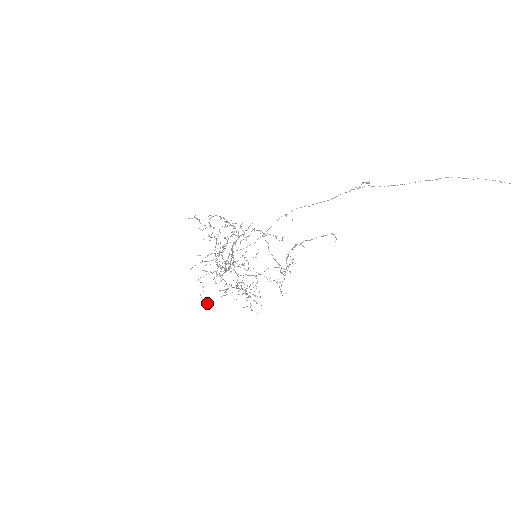
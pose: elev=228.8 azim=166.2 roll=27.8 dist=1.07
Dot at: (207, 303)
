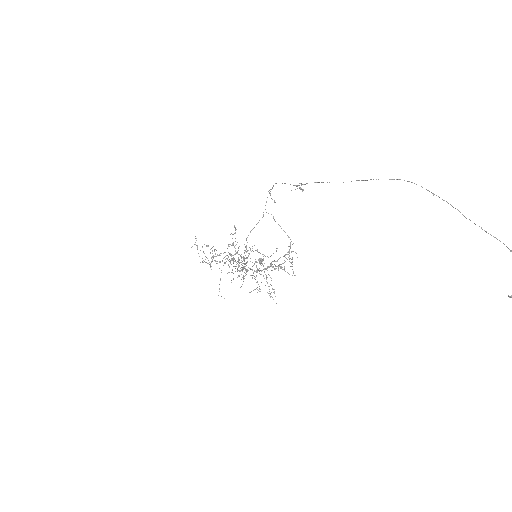
Dot at: (261, 259)
